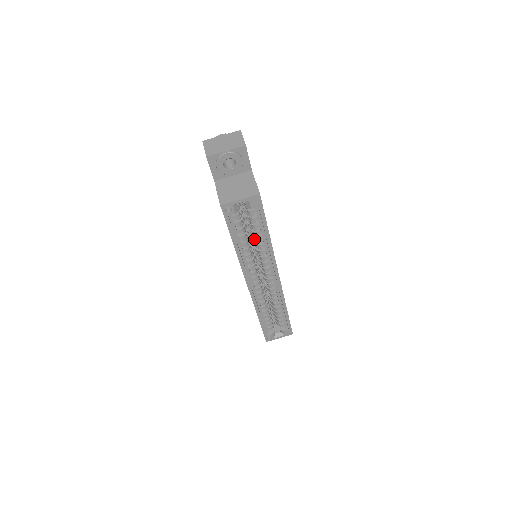
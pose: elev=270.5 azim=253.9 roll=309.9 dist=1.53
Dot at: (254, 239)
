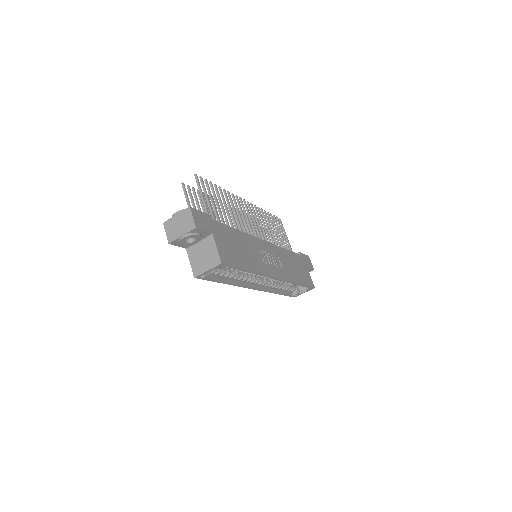
Dot at: occluded
